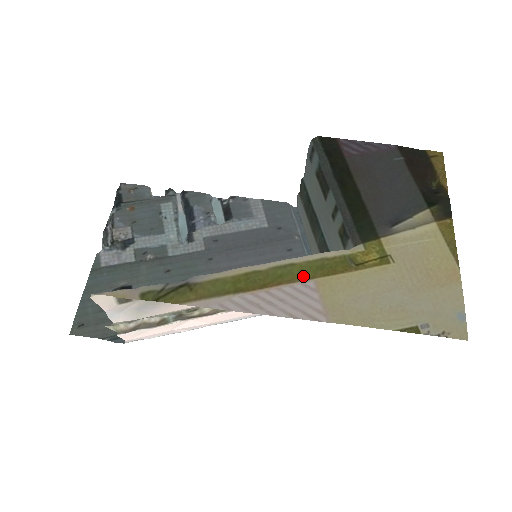
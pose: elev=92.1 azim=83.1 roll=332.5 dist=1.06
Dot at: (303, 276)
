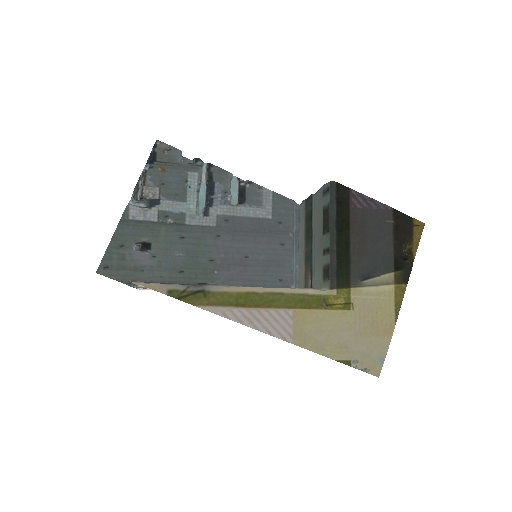
Dot at: (287, 305)
